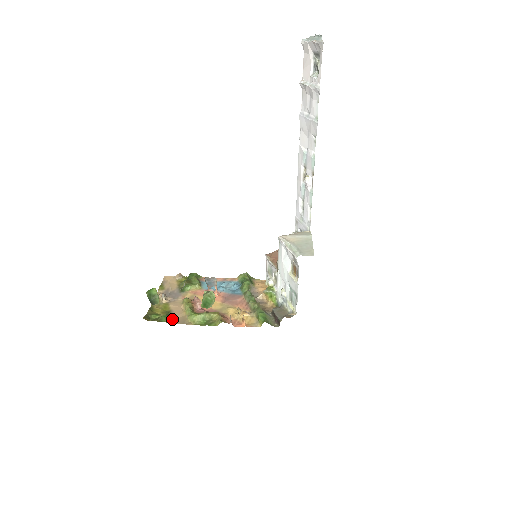
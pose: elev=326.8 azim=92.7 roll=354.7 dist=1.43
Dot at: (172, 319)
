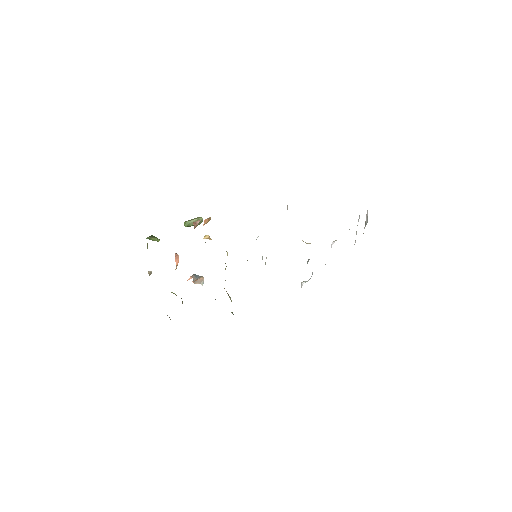
Dot at: occluded
